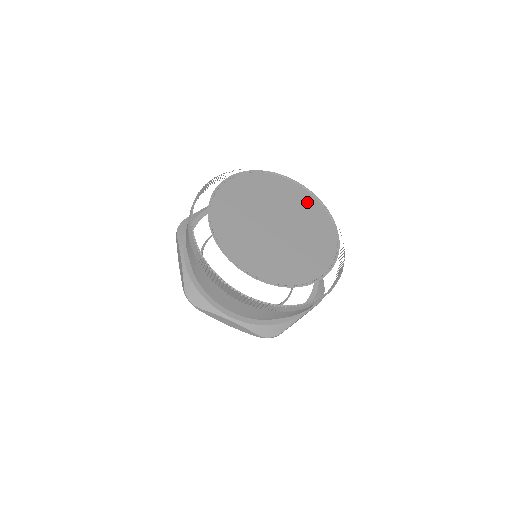
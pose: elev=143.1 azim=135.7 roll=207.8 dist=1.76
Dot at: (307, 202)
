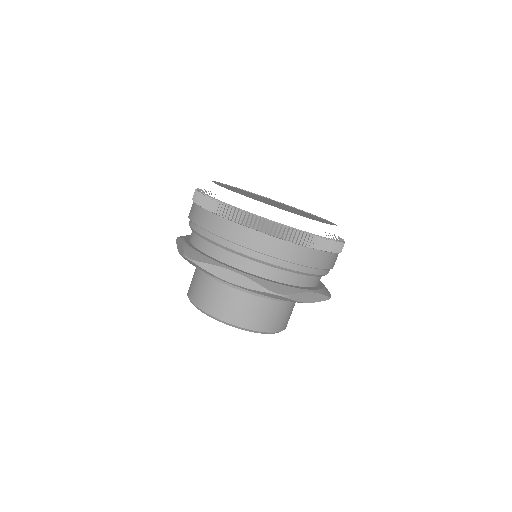
Dot at: occluded
